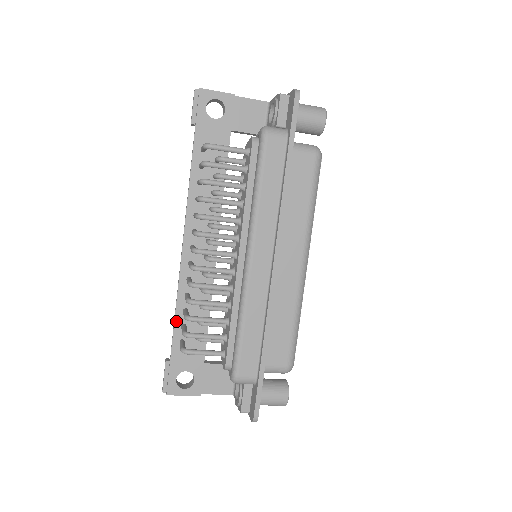
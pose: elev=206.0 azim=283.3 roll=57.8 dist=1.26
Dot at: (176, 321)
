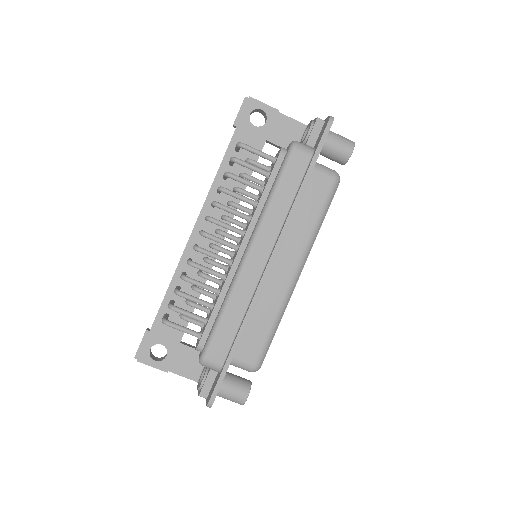
Dot at: (167, 295)
